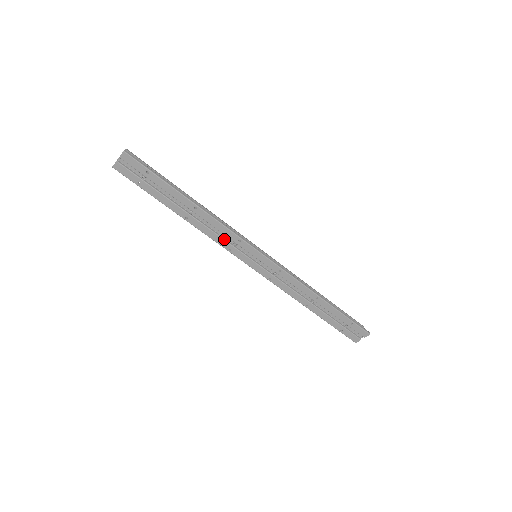
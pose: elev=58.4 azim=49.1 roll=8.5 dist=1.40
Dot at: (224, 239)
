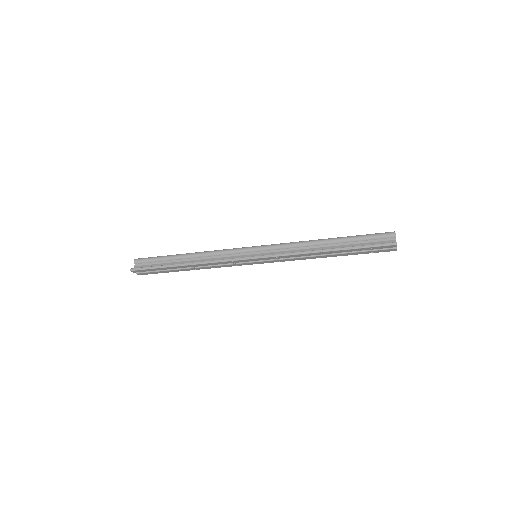
Dot at: (226, 264)
